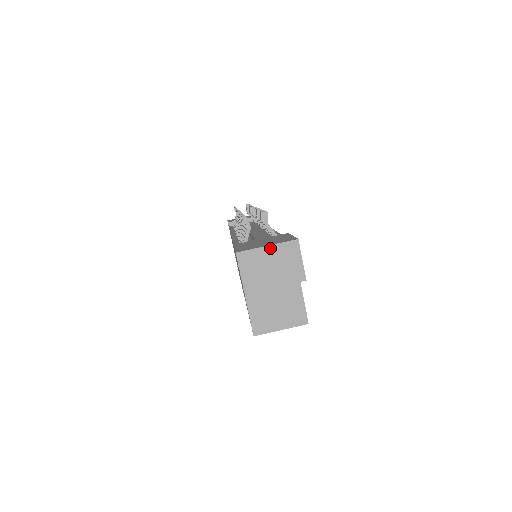
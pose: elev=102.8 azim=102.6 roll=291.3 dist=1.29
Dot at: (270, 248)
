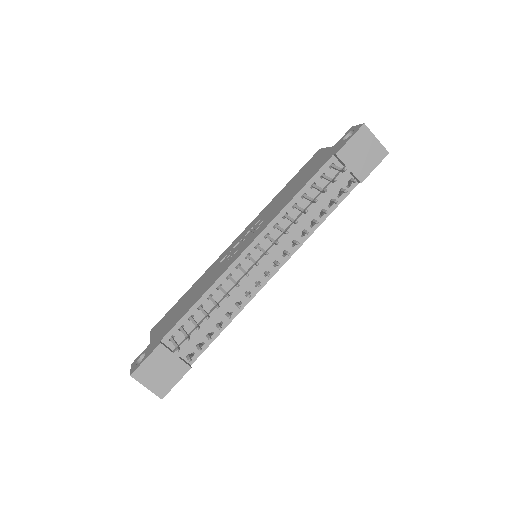
Dot at: (147, 388)
